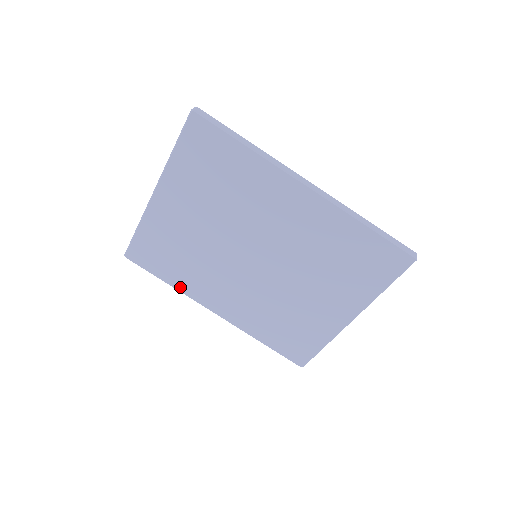
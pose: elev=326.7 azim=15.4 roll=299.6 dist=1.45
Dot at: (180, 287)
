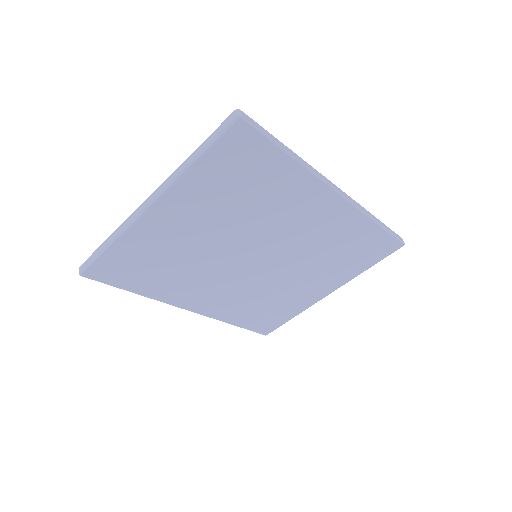
Dot at: (153, 295)
